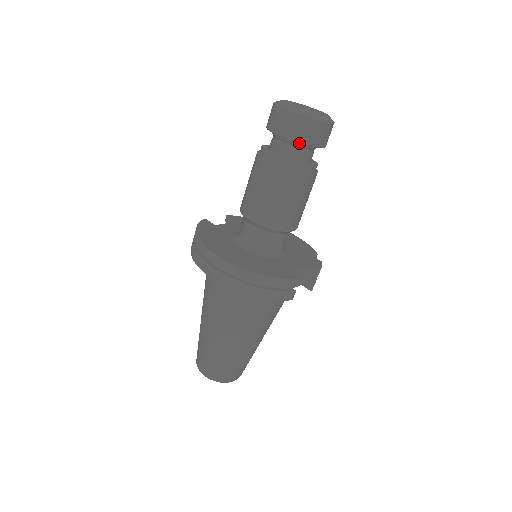
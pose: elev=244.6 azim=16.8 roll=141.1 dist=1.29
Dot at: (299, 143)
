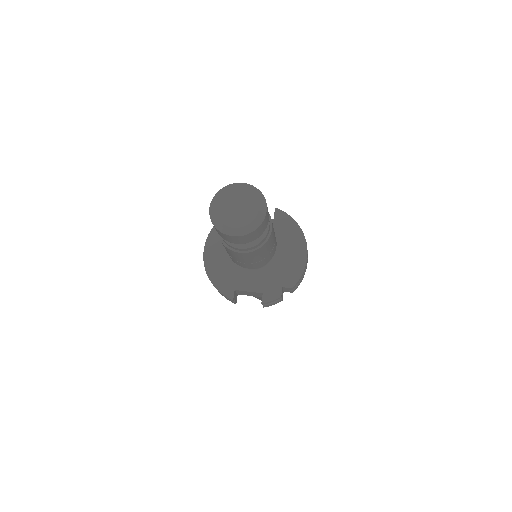
Dot at: occluded
